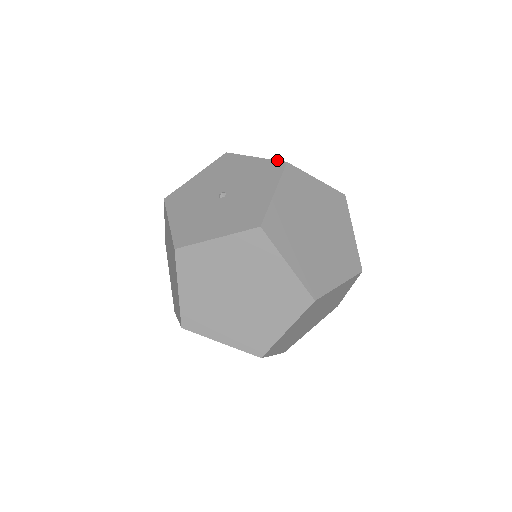
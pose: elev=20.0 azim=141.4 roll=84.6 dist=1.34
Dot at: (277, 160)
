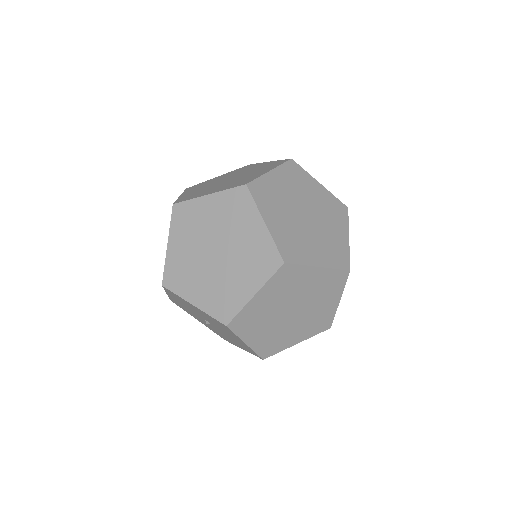
Dot at: occluded
